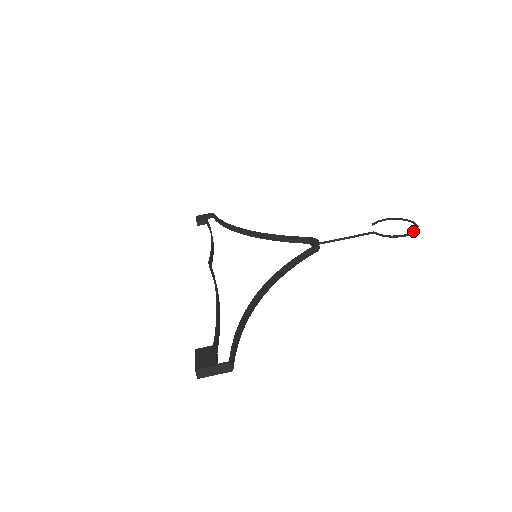
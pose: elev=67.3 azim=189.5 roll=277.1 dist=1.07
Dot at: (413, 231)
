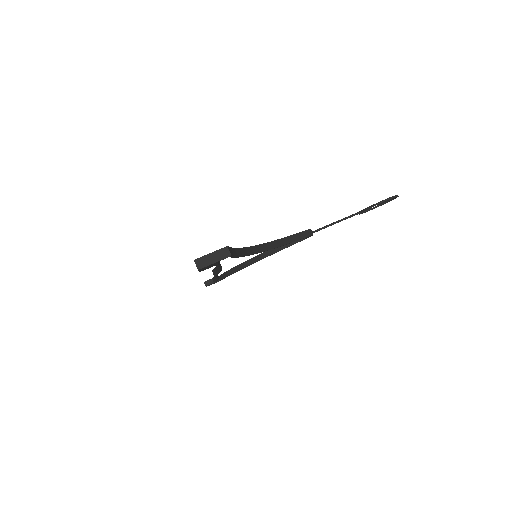
Dot at: (393, 196)
